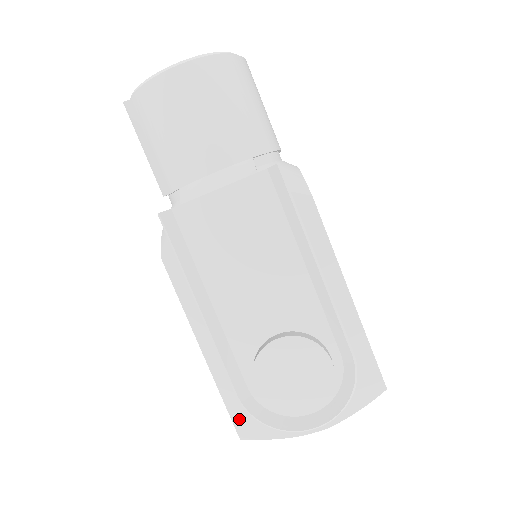
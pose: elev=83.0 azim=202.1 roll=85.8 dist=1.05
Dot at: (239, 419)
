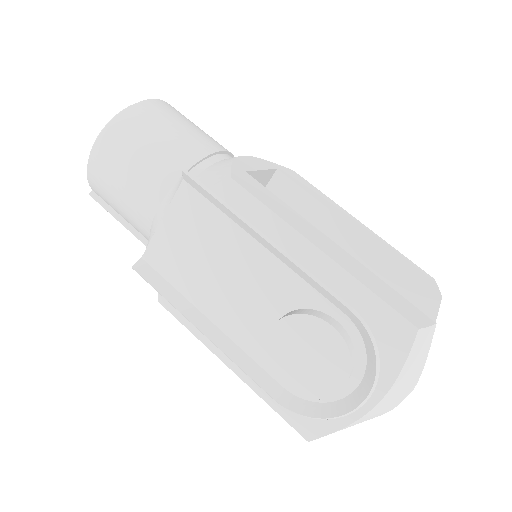
Dot at: (295, 421)
